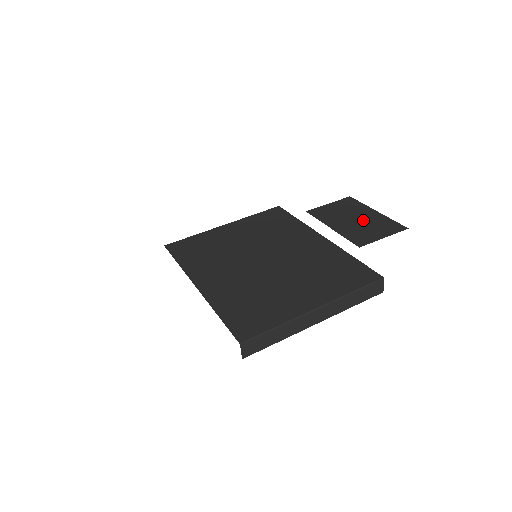
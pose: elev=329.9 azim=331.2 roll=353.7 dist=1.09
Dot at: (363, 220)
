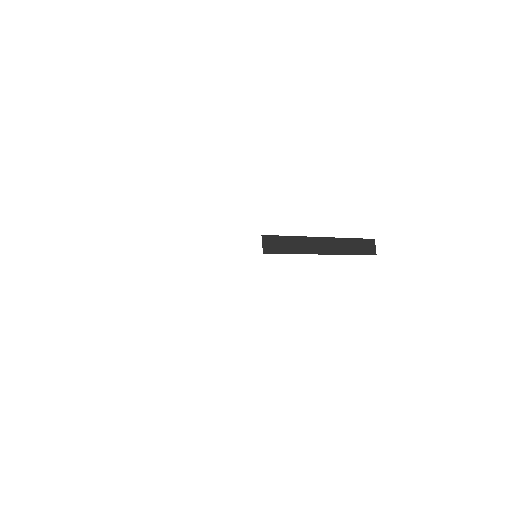
Dot at: occluded
